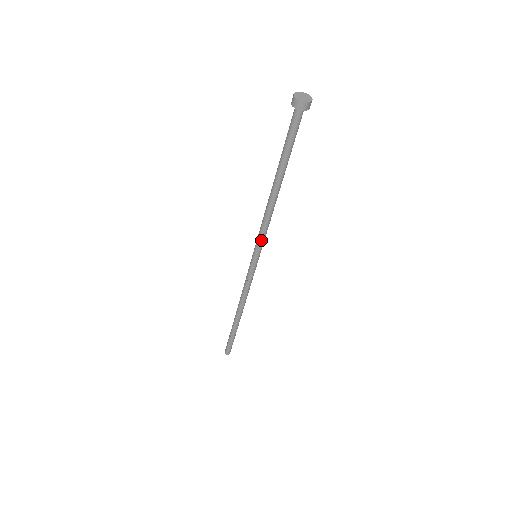
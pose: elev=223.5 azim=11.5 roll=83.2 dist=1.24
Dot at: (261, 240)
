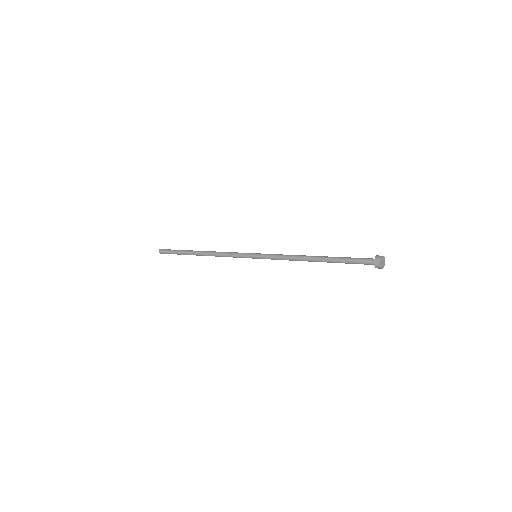
Dot at: (271, 259)
